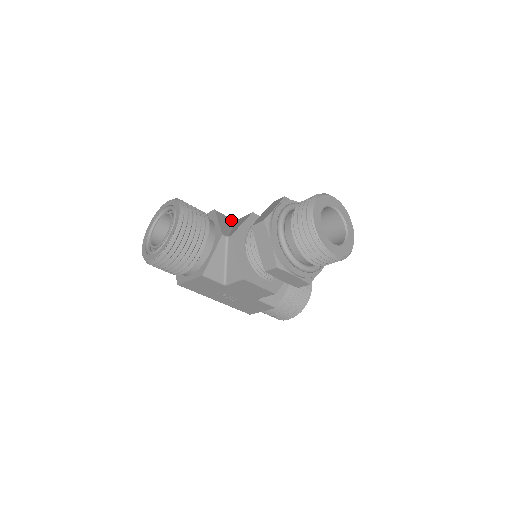
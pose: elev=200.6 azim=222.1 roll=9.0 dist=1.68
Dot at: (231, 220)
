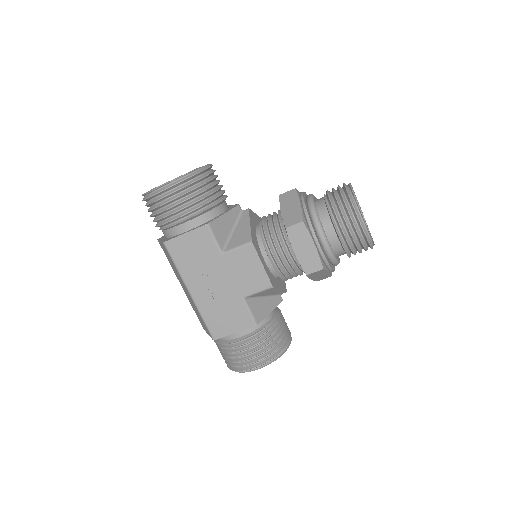
Dot at: occluded
